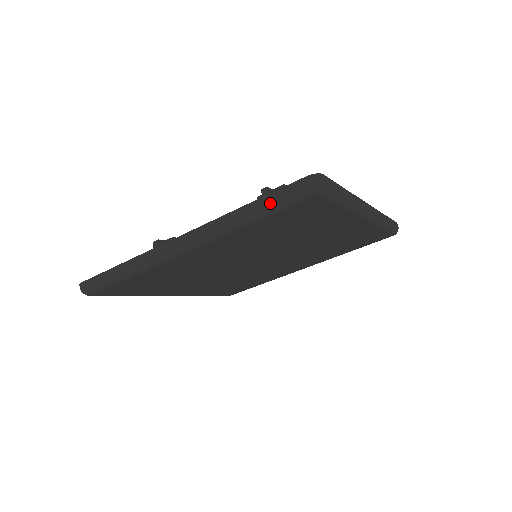
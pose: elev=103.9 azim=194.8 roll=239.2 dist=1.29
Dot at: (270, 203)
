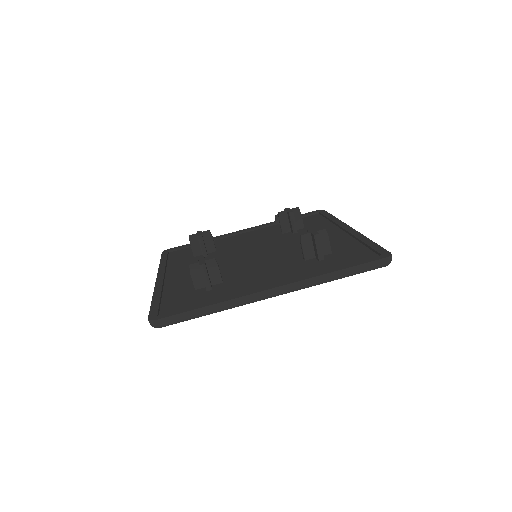
Dot at: occluded
